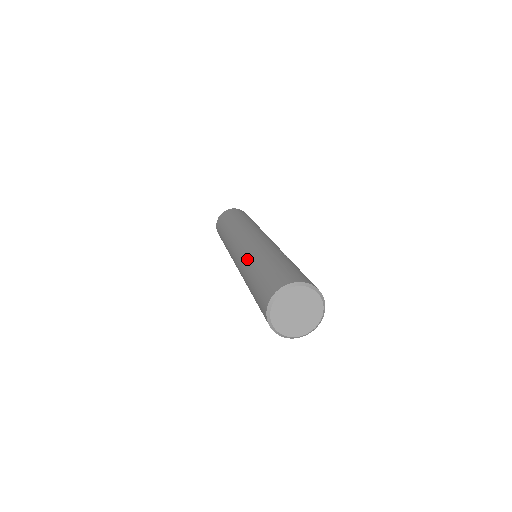
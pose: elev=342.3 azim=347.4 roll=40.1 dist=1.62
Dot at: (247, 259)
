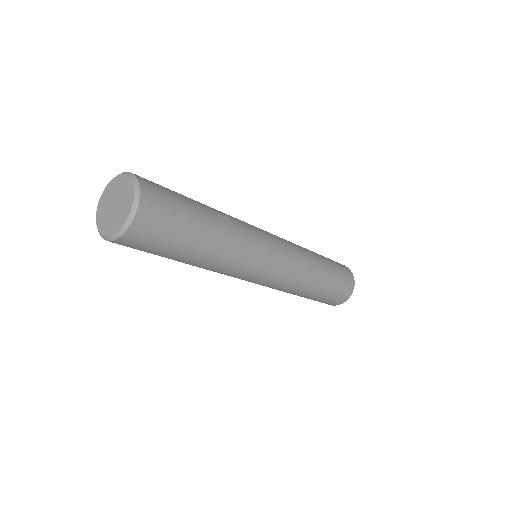
Dot at: occluded
